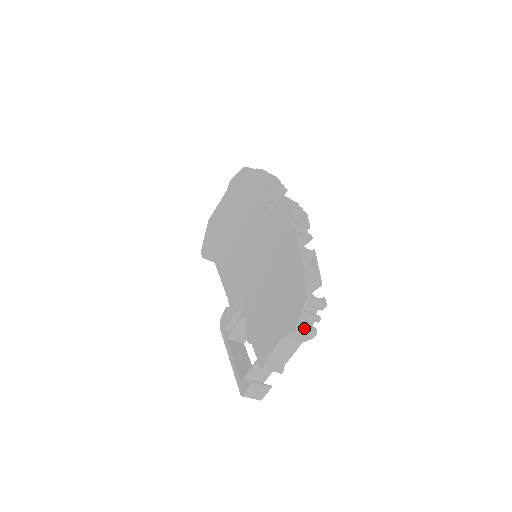
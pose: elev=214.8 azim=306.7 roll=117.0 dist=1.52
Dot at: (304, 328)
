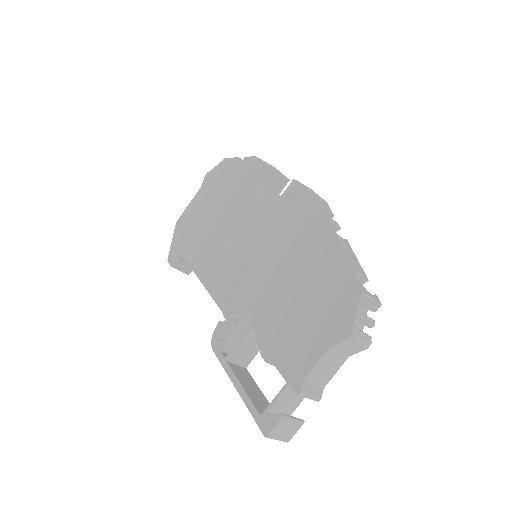
Dot at: (359, 334)
